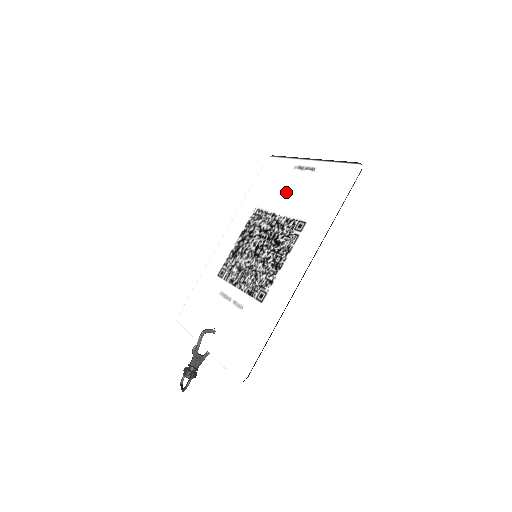
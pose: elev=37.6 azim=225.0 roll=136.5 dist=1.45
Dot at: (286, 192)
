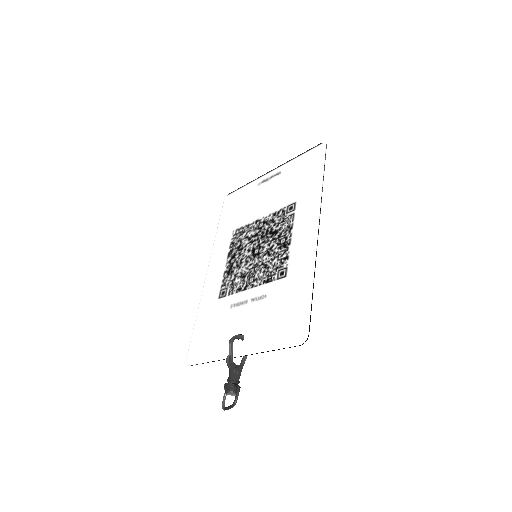
Dot at: (260, 201)
